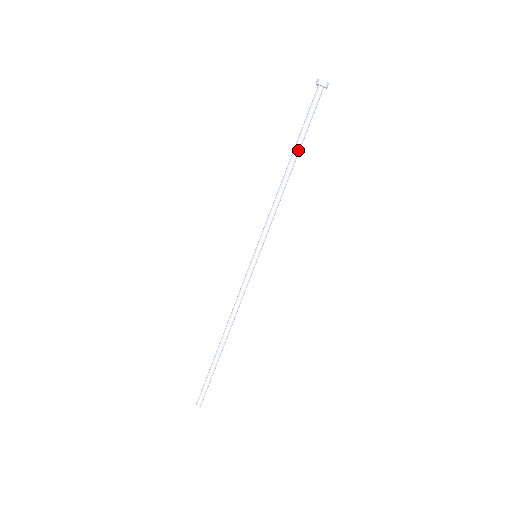
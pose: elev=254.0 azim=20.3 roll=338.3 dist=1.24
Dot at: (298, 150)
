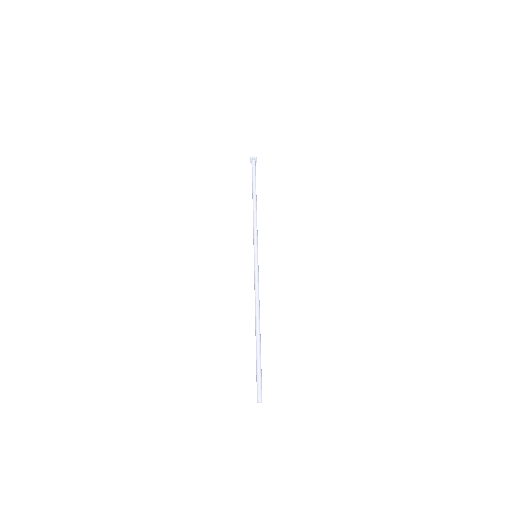
Dot at: (254, 190)
